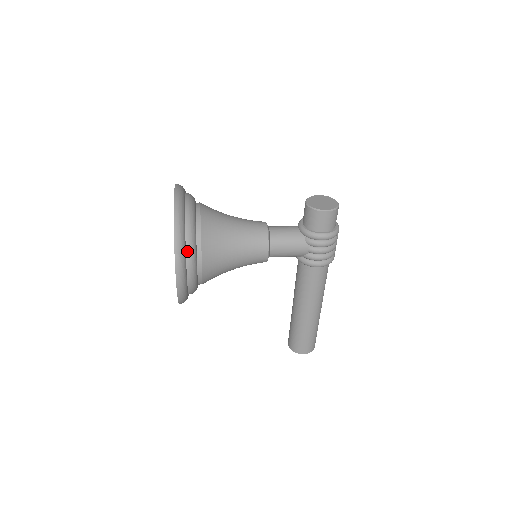
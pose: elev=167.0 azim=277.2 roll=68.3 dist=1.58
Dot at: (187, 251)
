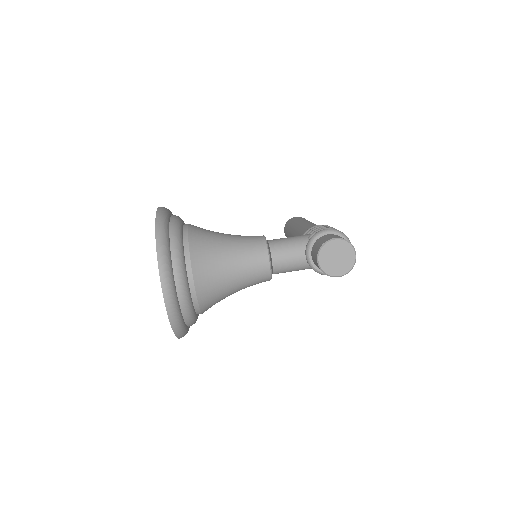
Dot at: (188, 326)
